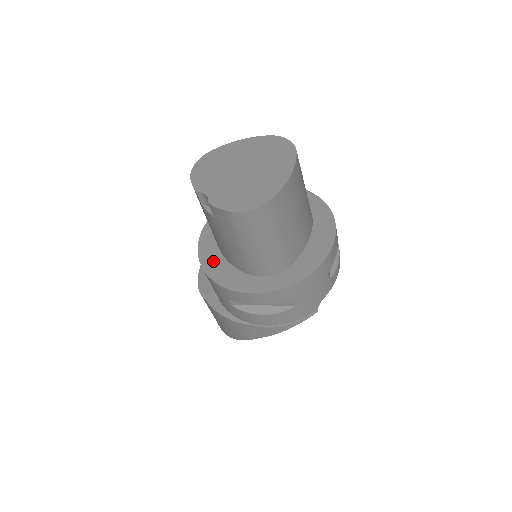
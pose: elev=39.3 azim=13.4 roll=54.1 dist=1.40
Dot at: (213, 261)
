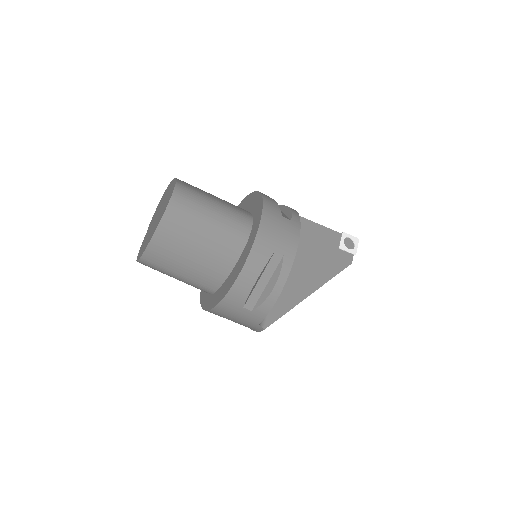
Dot at: occluded
